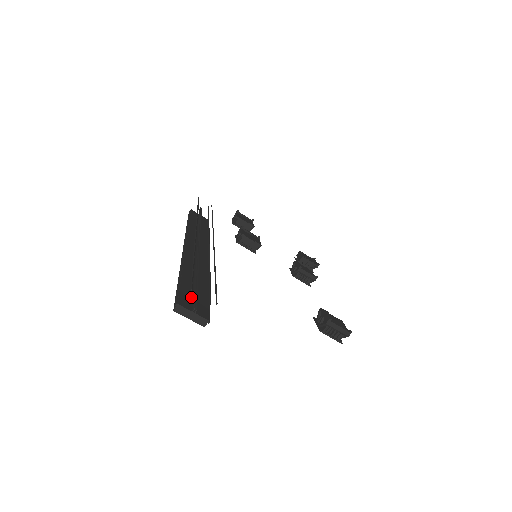
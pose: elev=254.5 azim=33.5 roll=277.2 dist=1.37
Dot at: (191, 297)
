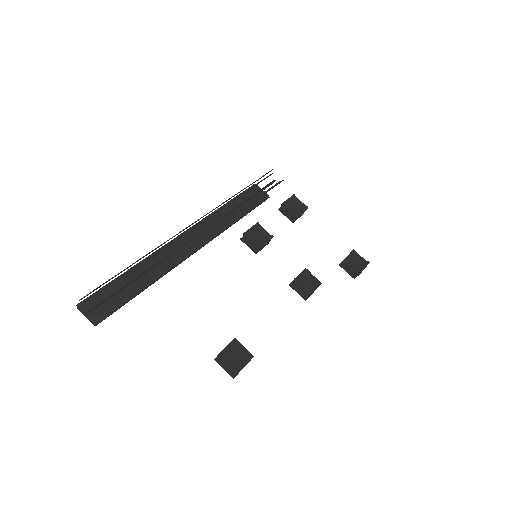
Dot at: (103, 299)
